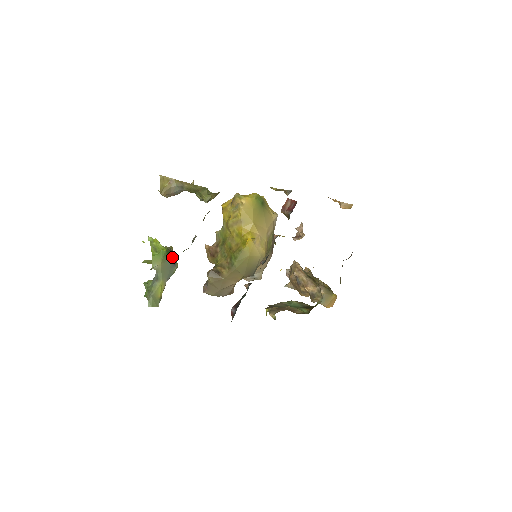
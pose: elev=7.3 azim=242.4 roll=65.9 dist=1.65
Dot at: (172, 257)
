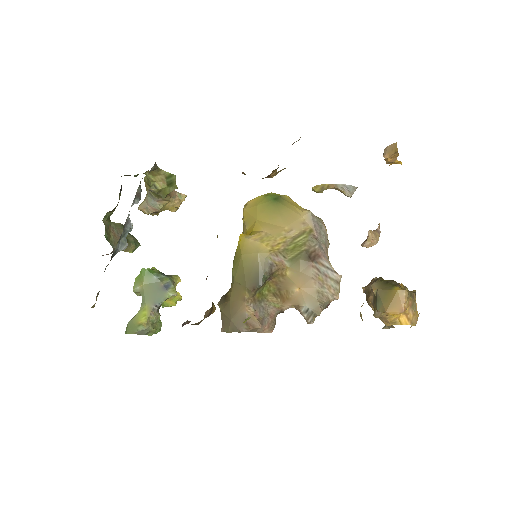
Dot at: (162, 279)
